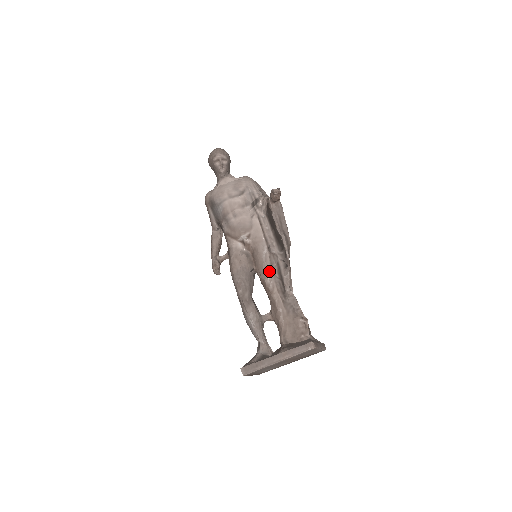
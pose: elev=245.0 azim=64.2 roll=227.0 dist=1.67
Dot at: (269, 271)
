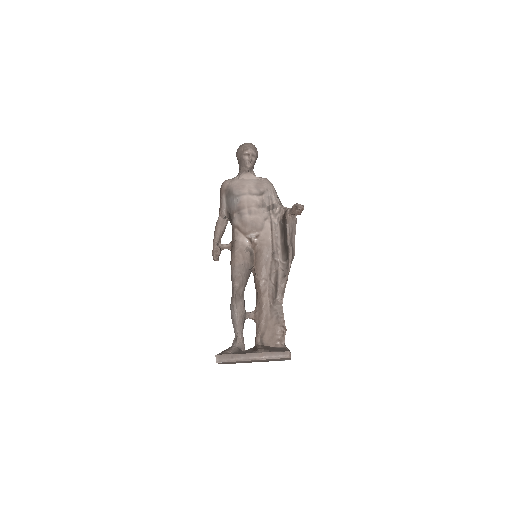
Dot at: (267, 275)
